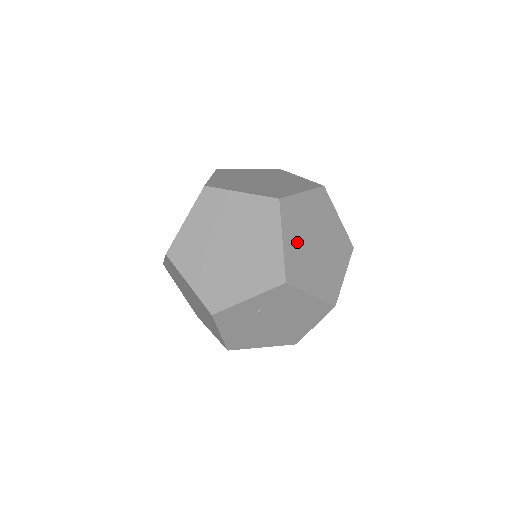
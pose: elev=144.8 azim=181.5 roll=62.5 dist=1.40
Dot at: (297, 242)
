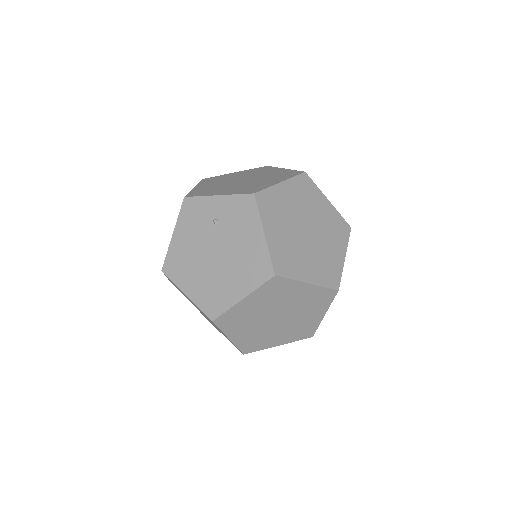
Dot at: (291, 201)
